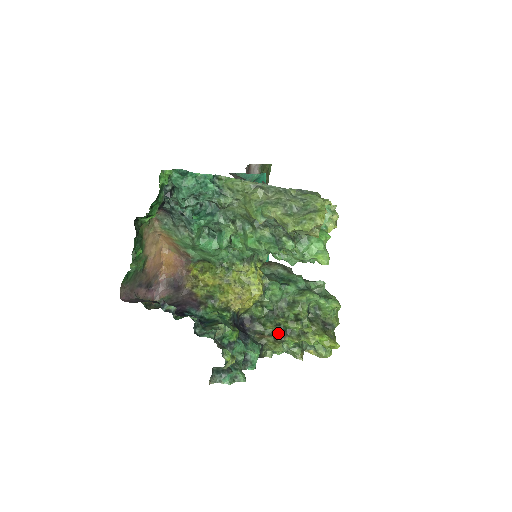
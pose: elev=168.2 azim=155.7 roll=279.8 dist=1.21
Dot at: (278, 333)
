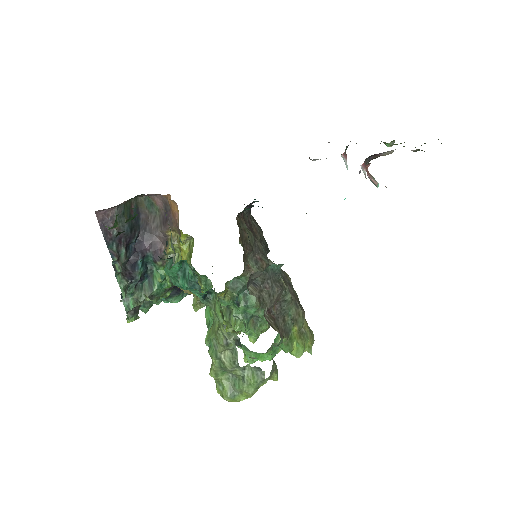
Dot at: occluded
